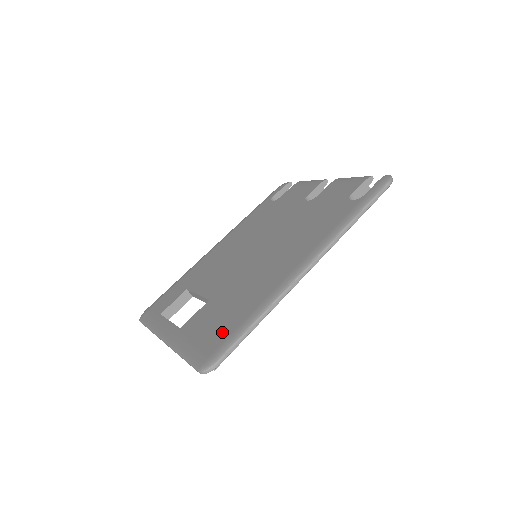
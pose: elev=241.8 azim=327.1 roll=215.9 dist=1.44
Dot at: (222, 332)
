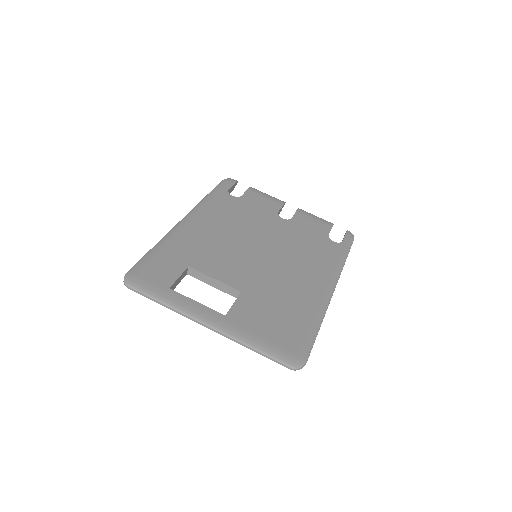
Dot at: (292, 333)
